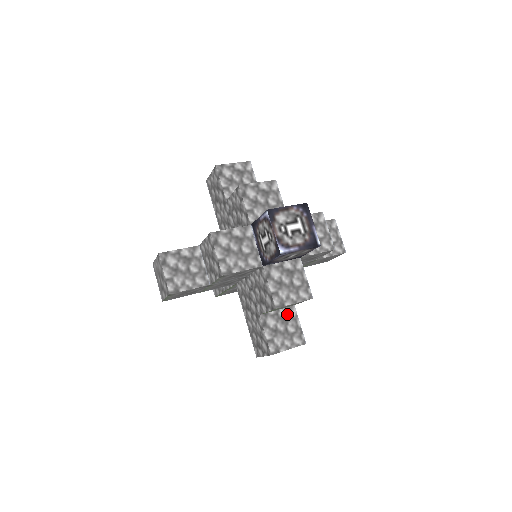
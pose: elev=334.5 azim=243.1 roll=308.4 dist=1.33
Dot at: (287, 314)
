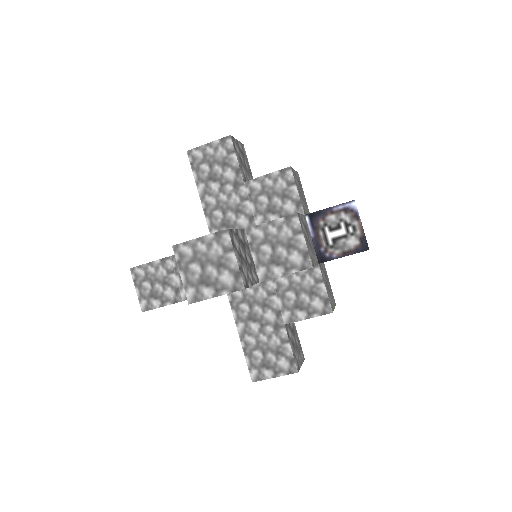
Dot at: (292, 325)
